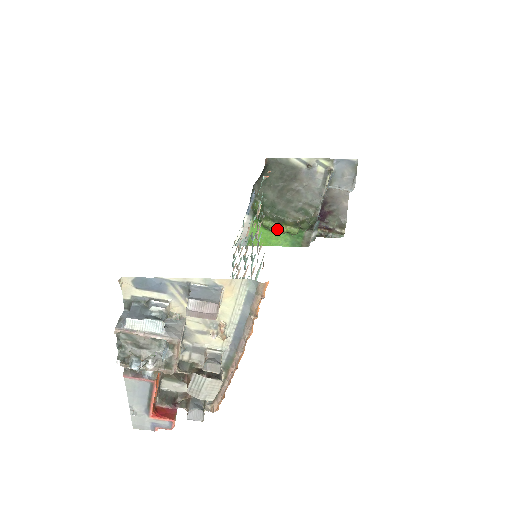
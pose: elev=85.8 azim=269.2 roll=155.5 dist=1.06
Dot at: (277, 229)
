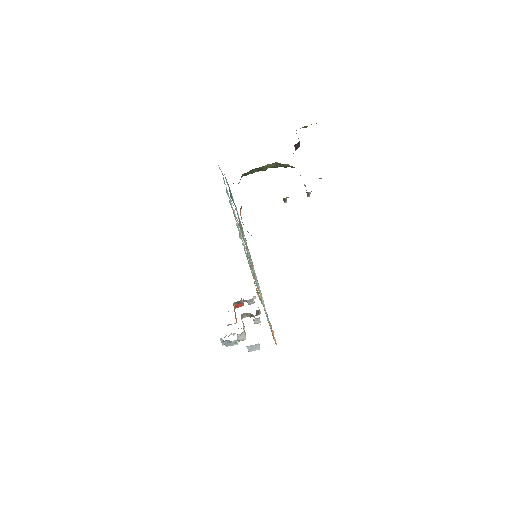
Dot at: (258, 171)
